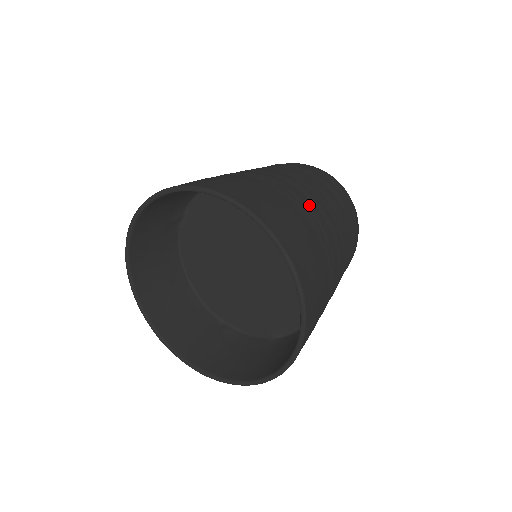
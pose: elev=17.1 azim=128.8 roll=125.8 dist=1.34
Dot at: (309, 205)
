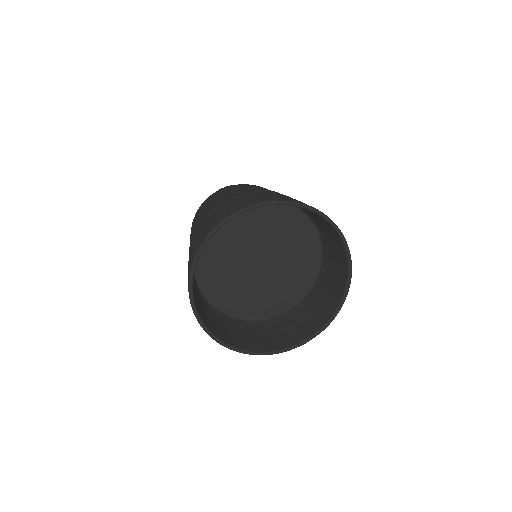
Dot at: occluded
